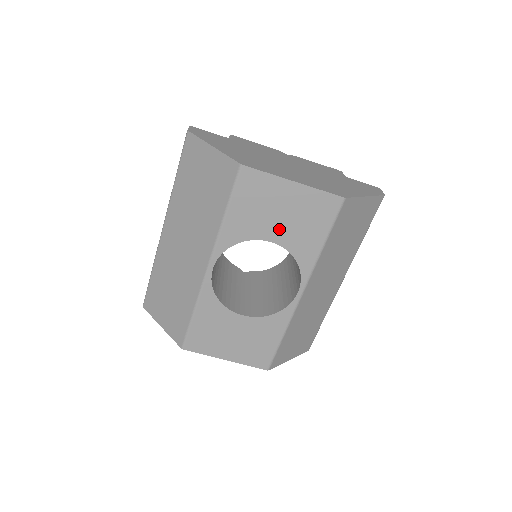
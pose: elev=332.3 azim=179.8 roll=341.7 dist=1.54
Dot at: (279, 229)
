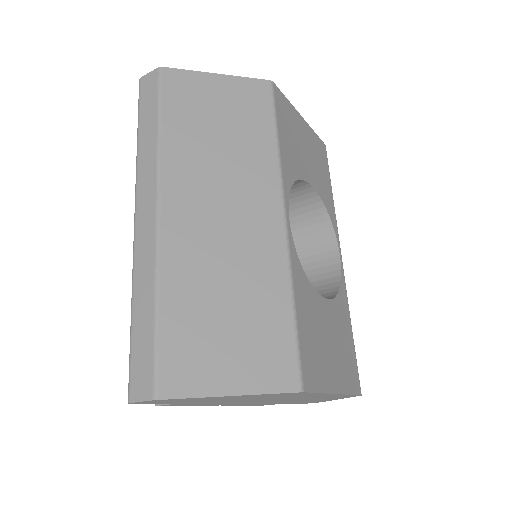
Dot at: (310, 169)
